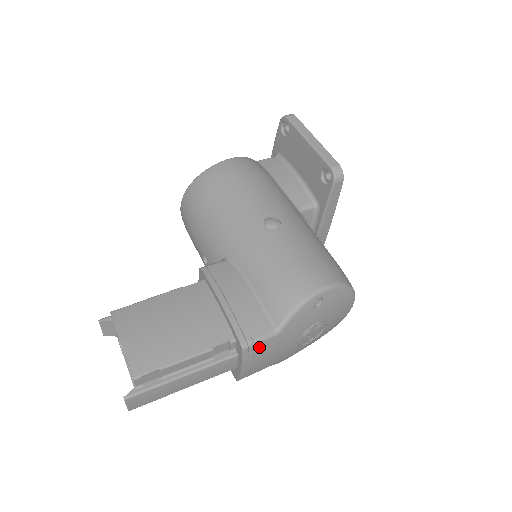
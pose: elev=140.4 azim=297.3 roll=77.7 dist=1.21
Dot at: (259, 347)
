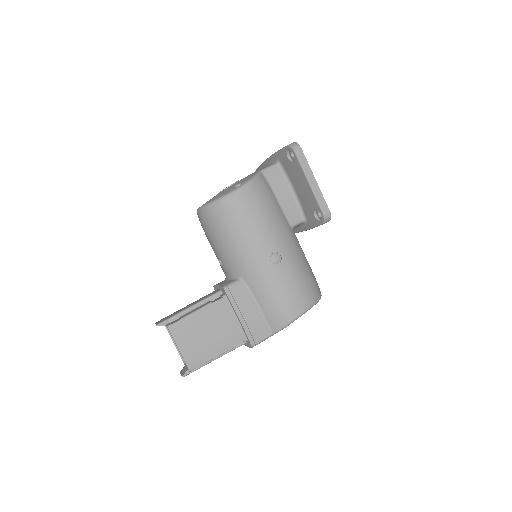
Dot at: occluded
